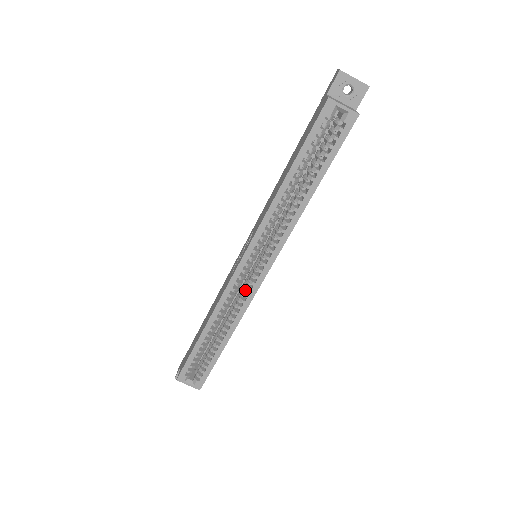
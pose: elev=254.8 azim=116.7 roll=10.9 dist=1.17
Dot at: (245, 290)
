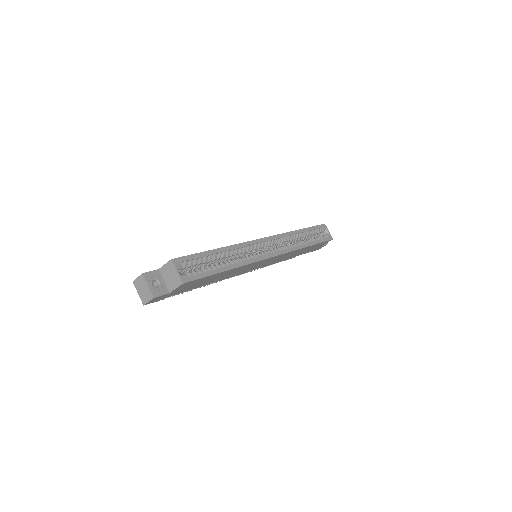
Dot at: (255, 255)
